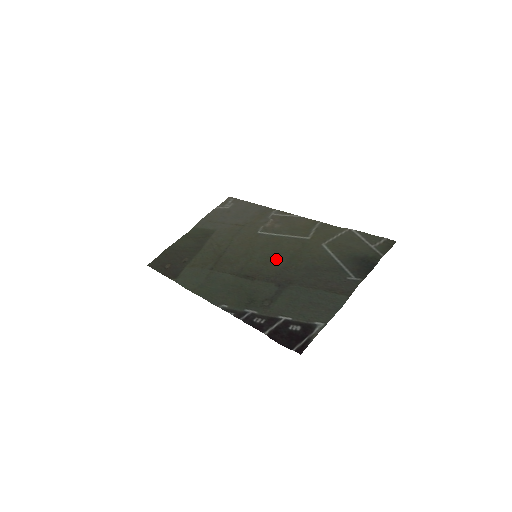
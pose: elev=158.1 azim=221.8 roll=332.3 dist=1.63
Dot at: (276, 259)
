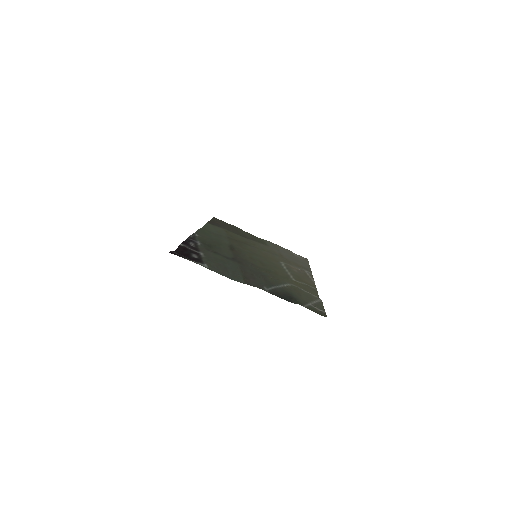
Dot at: (260, 263)
